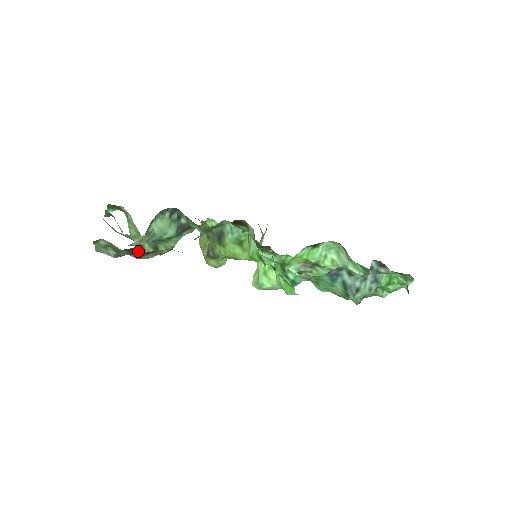
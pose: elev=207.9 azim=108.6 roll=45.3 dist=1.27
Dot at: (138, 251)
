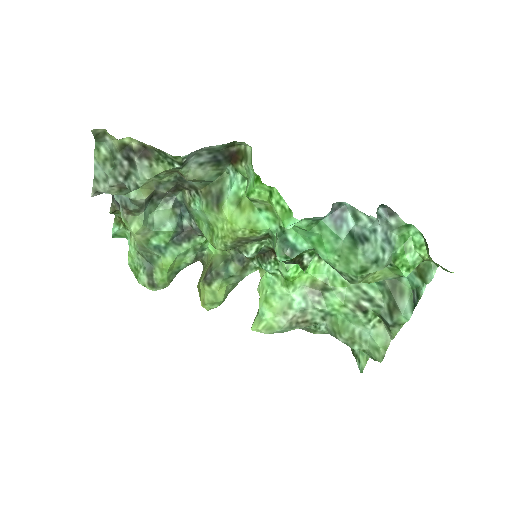
Dot at: (135, 148)
